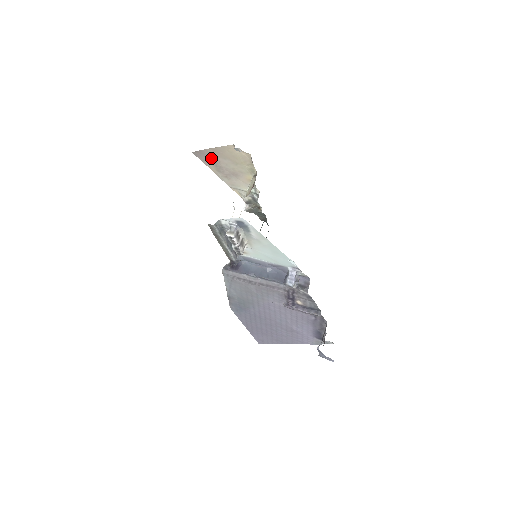
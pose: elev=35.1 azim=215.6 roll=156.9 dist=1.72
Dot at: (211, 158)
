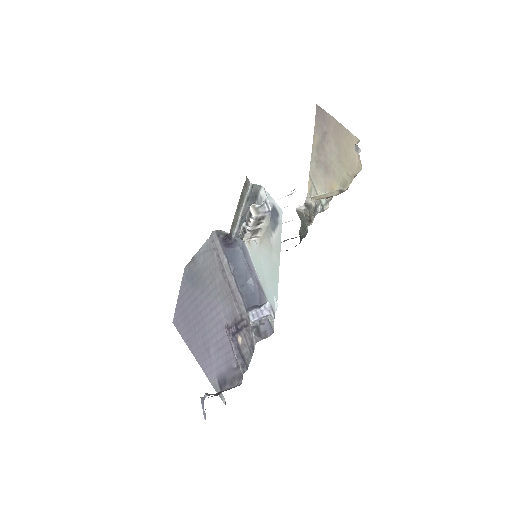
Dot at: (326, 129)
